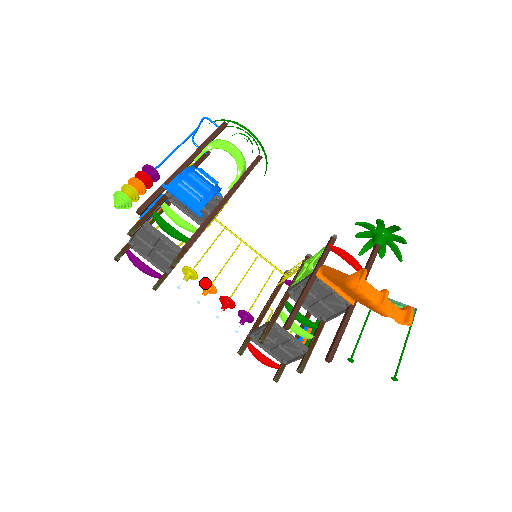
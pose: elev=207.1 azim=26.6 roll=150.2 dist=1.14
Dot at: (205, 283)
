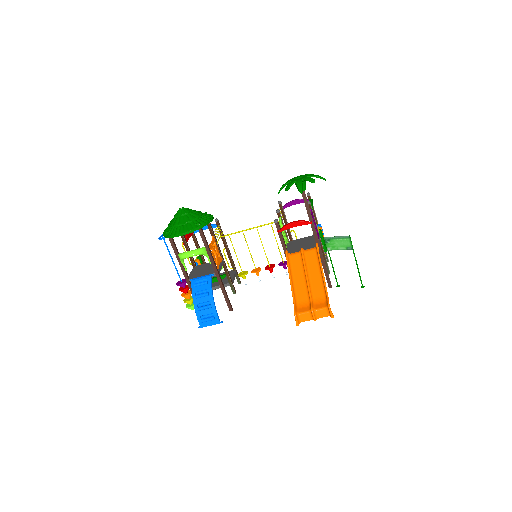
Dot at: occluded
